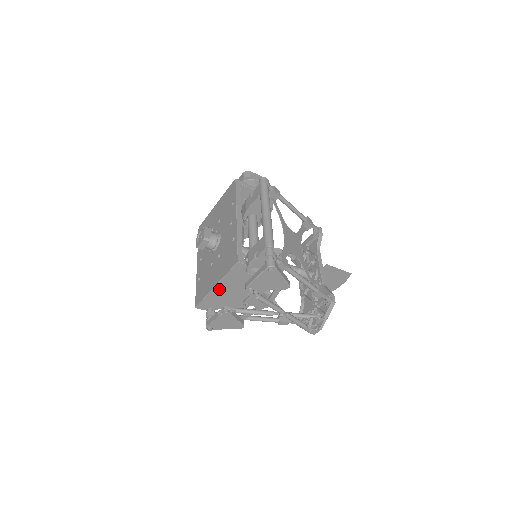
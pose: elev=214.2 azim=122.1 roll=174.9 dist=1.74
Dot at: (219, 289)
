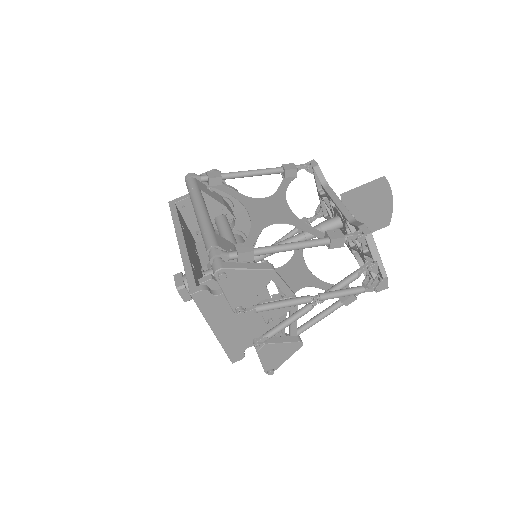
Dot at: (222, 331)
